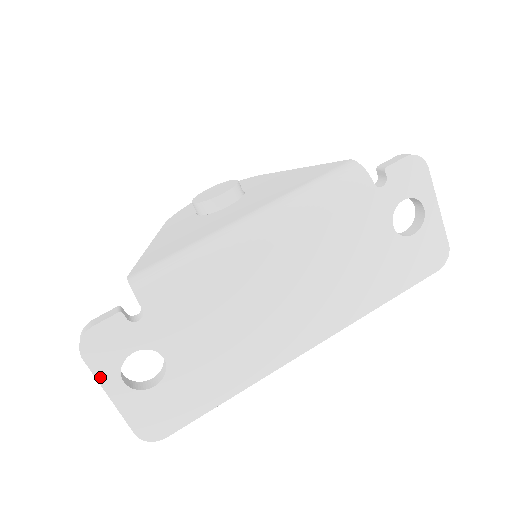
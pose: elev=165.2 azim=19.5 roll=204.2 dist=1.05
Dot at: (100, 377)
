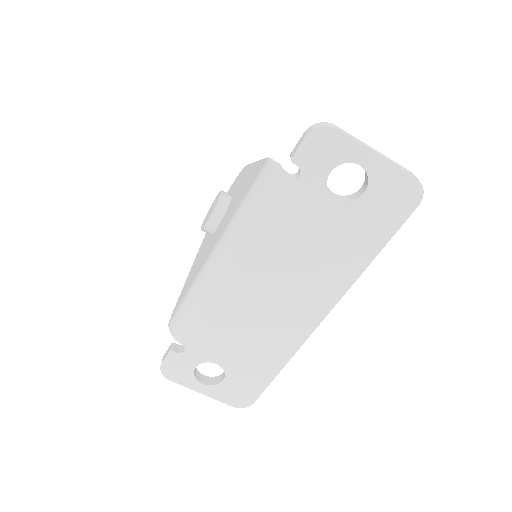
Dot at: (187, 386)
